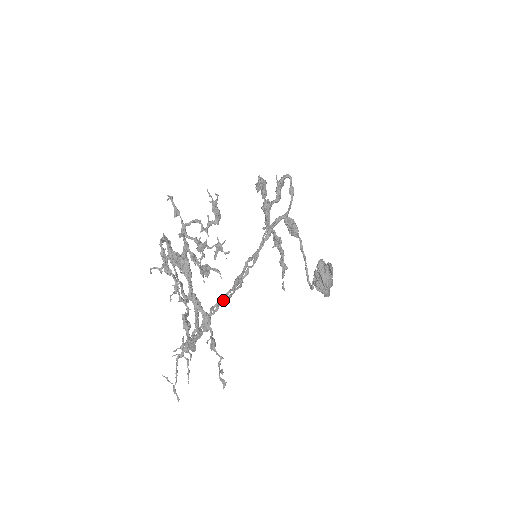
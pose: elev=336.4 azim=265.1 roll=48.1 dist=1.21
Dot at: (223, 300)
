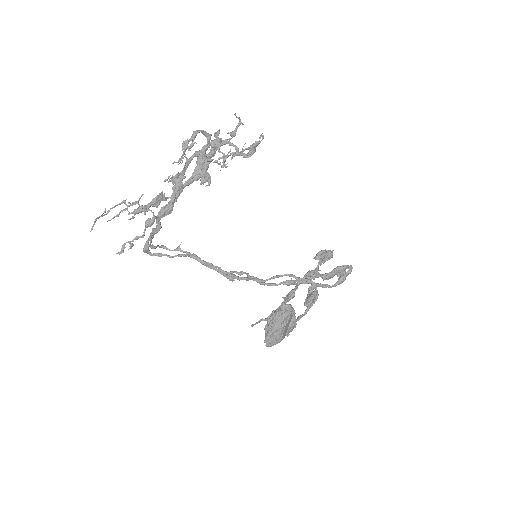
Dot at: (204, 264)
